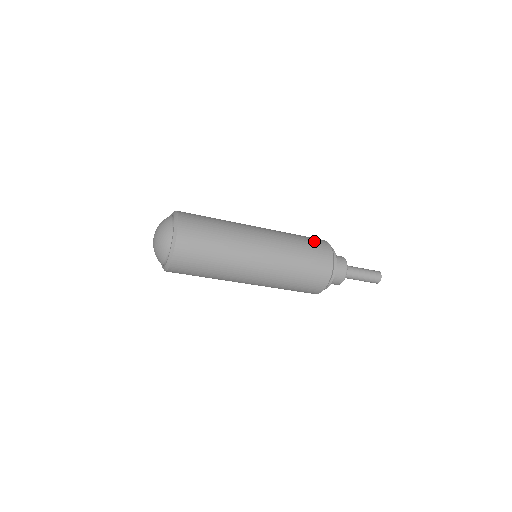
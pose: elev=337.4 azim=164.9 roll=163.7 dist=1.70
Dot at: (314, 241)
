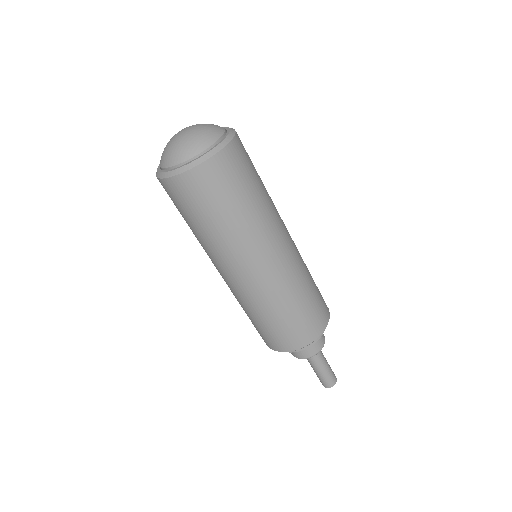
Dot at: occluded
